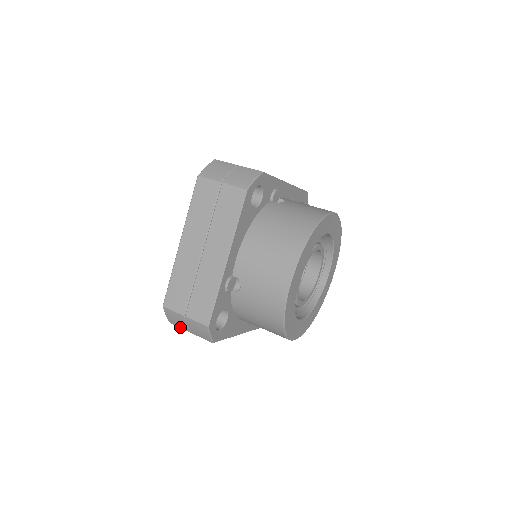
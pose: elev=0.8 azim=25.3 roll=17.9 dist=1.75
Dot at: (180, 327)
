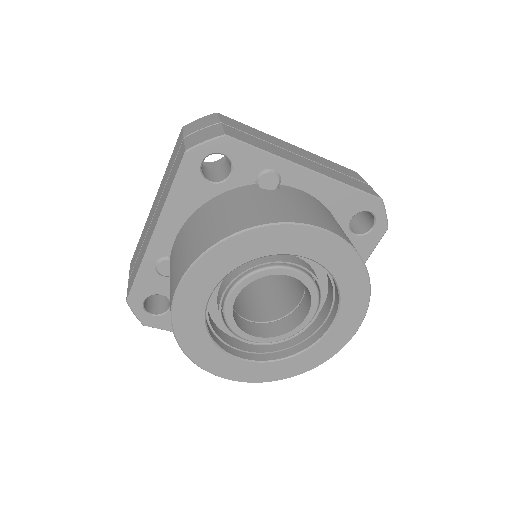
Dot at: occluded
